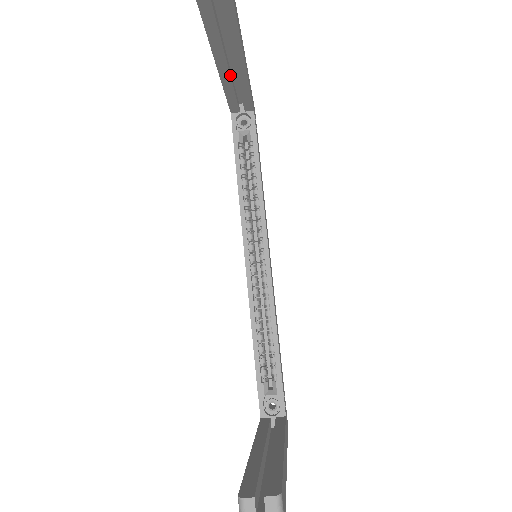
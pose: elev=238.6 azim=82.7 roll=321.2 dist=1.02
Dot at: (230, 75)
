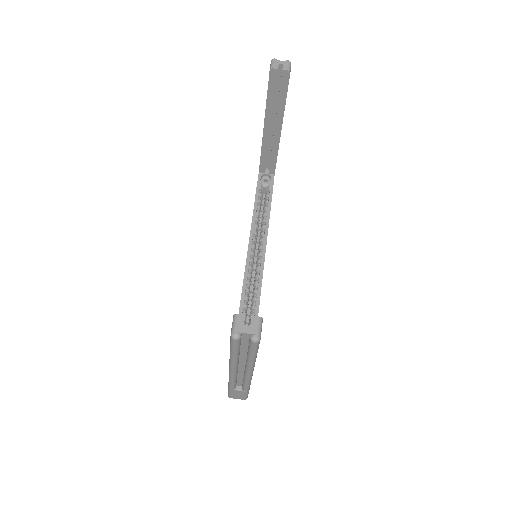
Dot at: occluded
